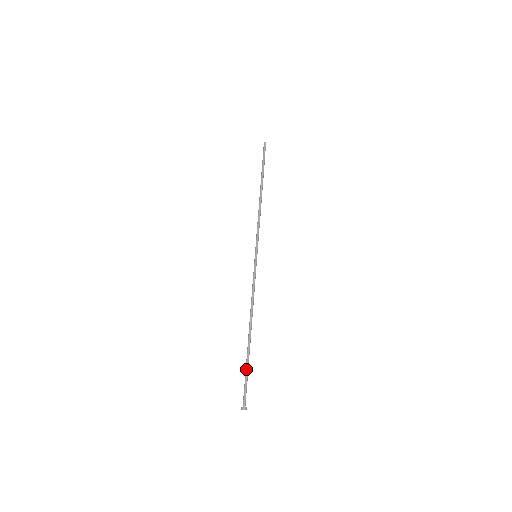
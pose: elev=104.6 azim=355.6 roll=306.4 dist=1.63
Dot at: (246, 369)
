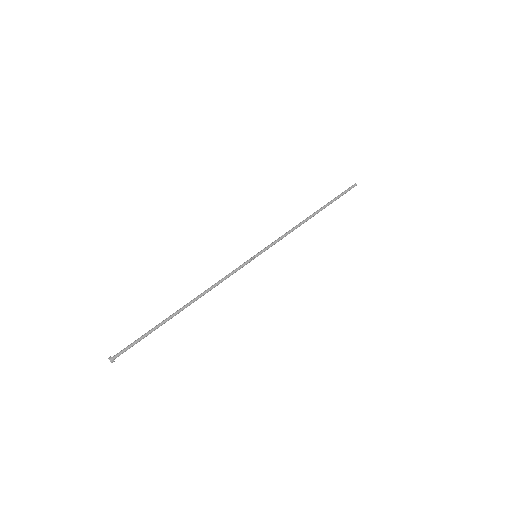
Dot at: (149, 331)
